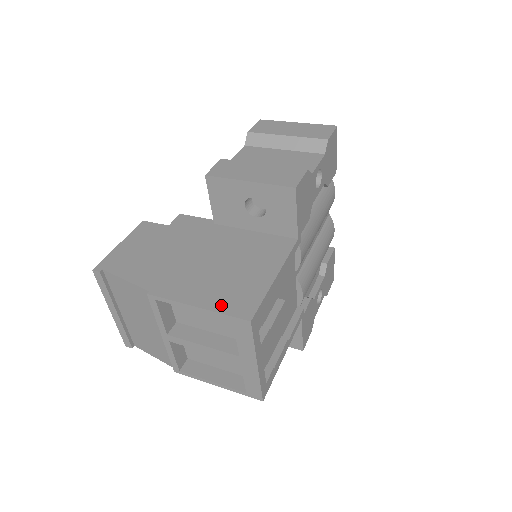
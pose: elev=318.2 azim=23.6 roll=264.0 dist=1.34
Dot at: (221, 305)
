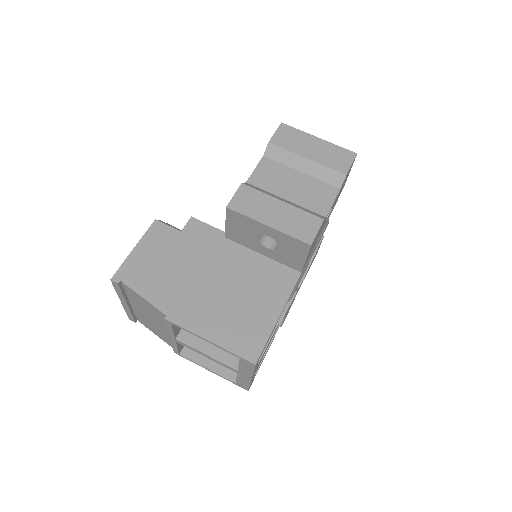
Dot at: (231, 343)
